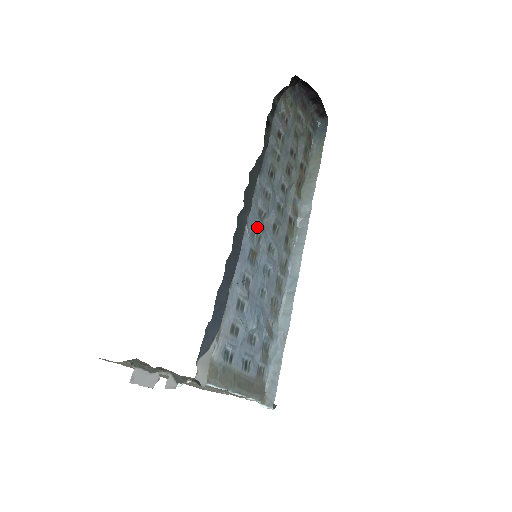
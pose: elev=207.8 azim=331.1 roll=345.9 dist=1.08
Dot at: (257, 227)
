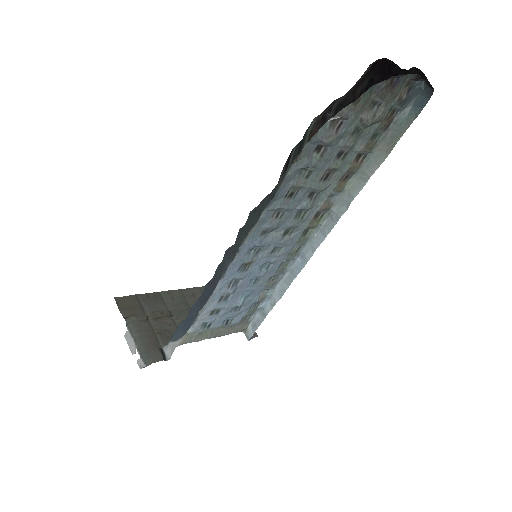
Dot at: (255, 246)
